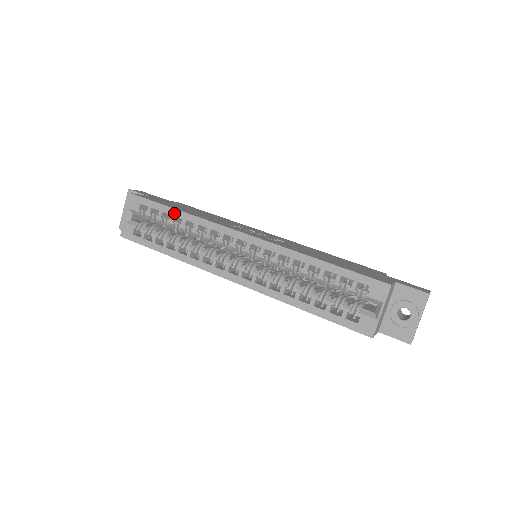
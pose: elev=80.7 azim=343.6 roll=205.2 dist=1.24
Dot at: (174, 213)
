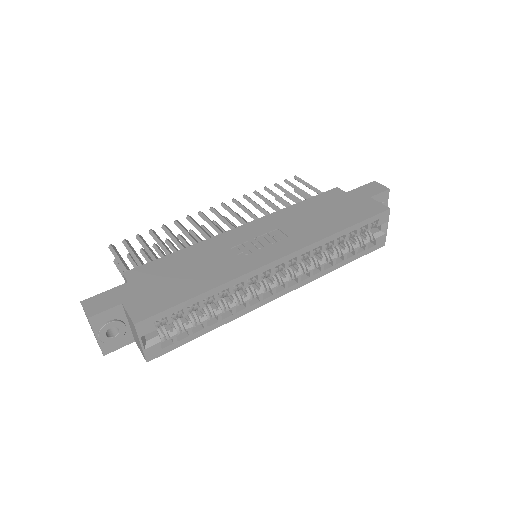
Dot at: (201, 298)
